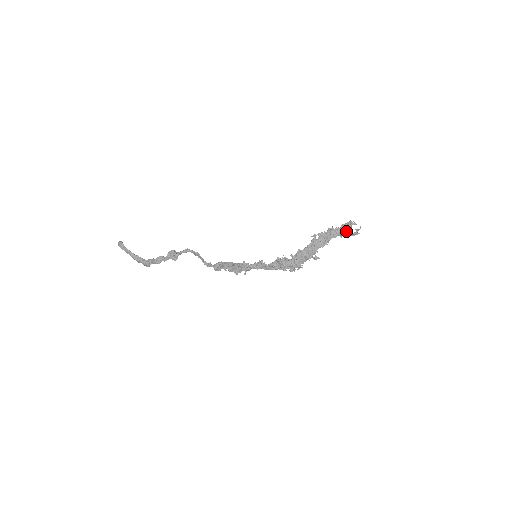
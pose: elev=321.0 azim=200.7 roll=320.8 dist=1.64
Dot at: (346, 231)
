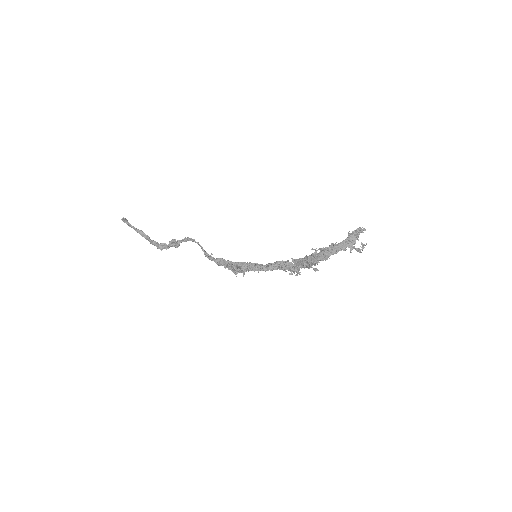
Dot at: (351, 245)
